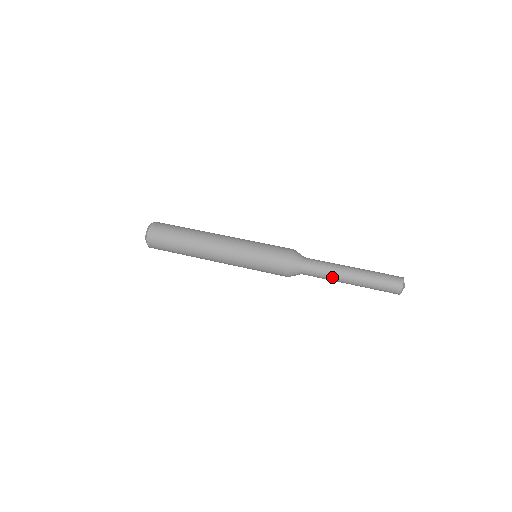
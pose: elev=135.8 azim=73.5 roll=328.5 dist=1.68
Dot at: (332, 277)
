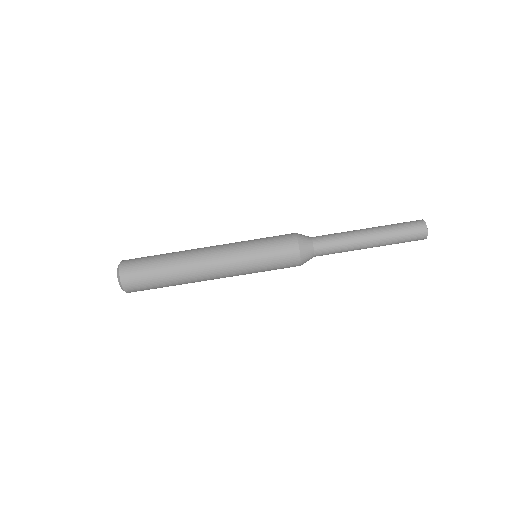
Dot at: (350, 249)
